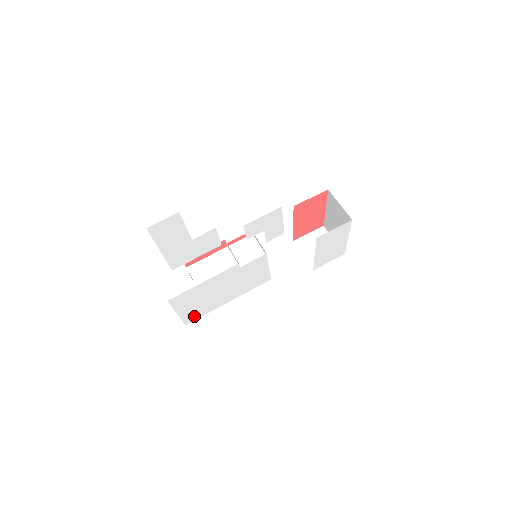
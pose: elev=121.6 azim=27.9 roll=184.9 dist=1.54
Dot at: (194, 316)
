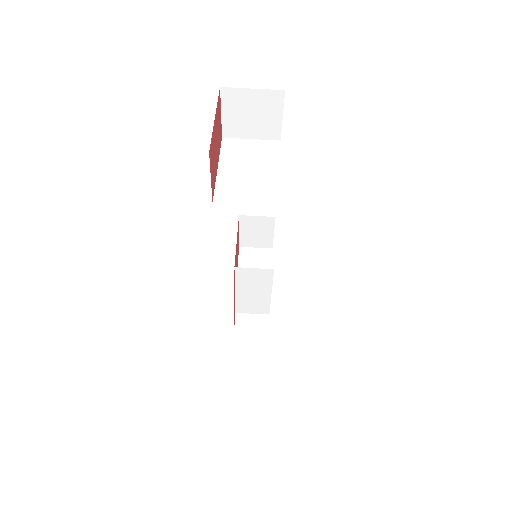
Dot at: occluded
